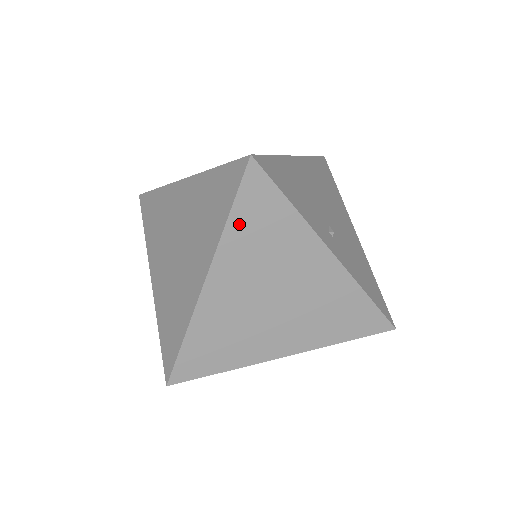
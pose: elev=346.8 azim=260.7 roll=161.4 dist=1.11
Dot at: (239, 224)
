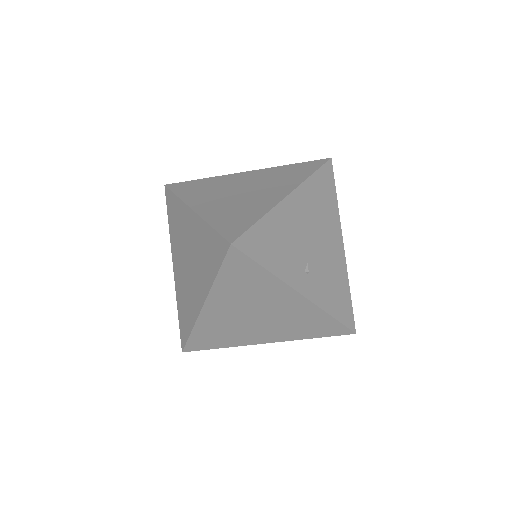
Dot at: (225, 279)
